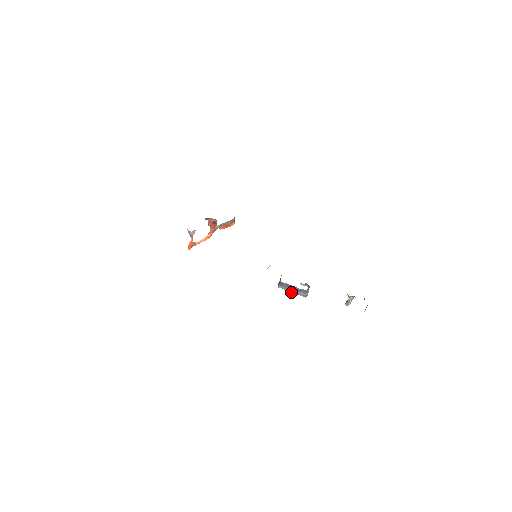
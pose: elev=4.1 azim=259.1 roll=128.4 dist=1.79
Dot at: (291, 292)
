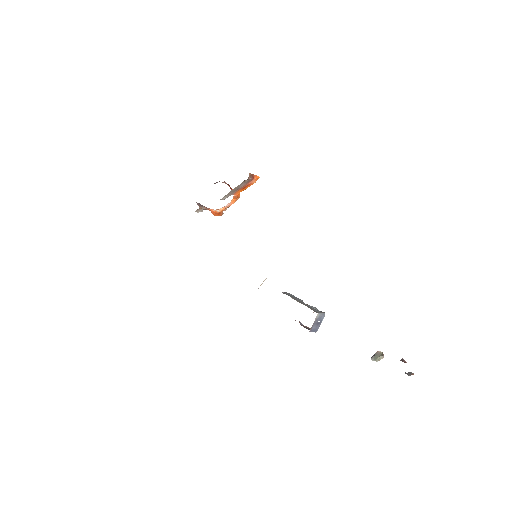
Dot at: occluded
